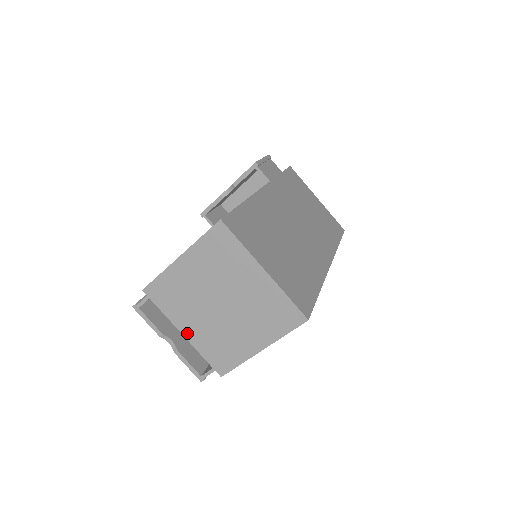
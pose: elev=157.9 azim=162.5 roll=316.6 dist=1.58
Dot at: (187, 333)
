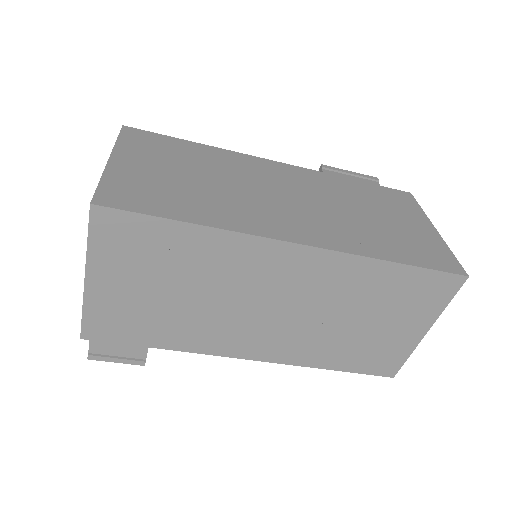
Dot at: occluded
